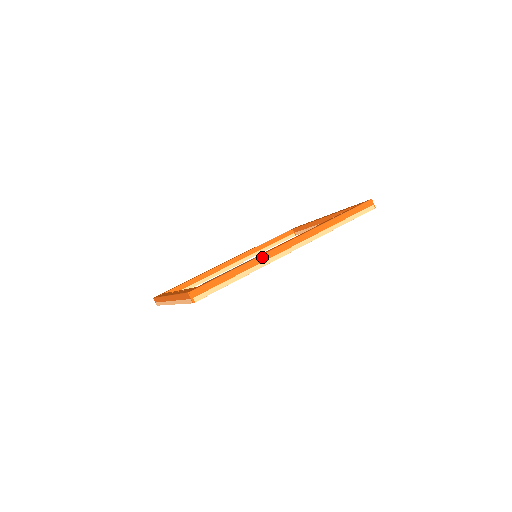
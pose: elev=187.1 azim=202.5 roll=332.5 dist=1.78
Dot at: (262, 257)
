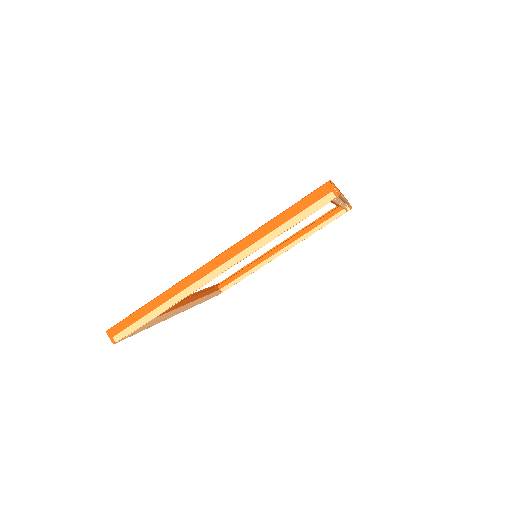
Dot at: occluded
